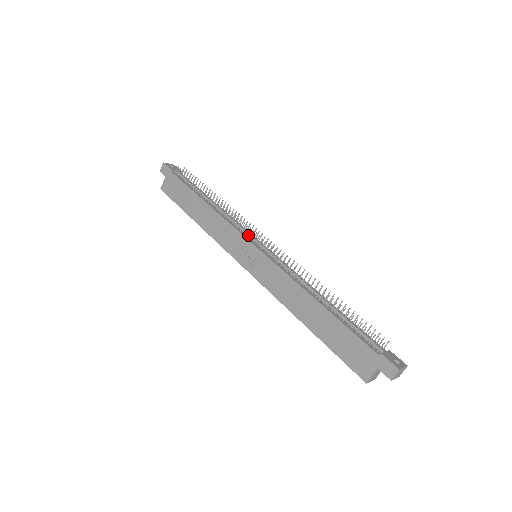
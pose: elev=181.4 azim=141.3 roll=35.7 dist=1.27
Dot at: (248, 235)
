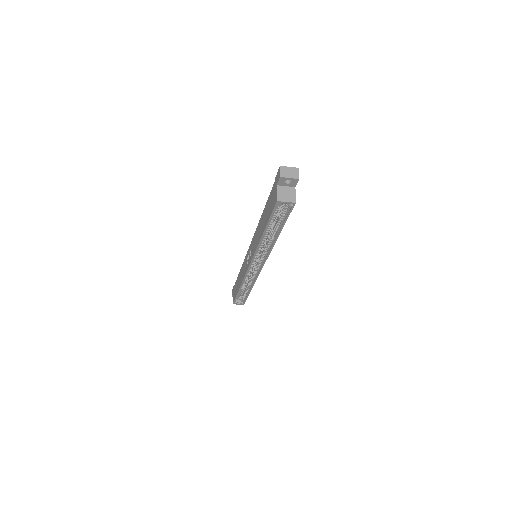
Dot at: occluded
